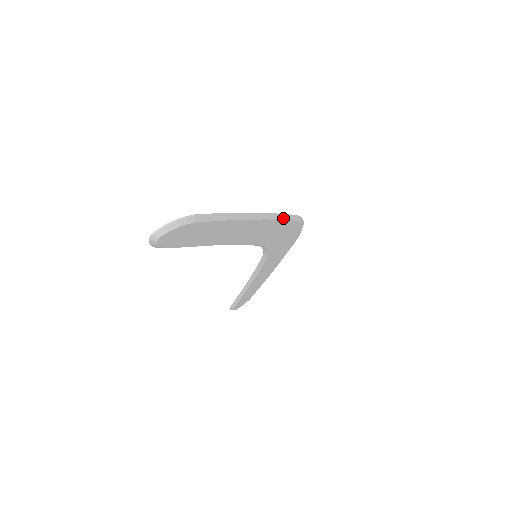
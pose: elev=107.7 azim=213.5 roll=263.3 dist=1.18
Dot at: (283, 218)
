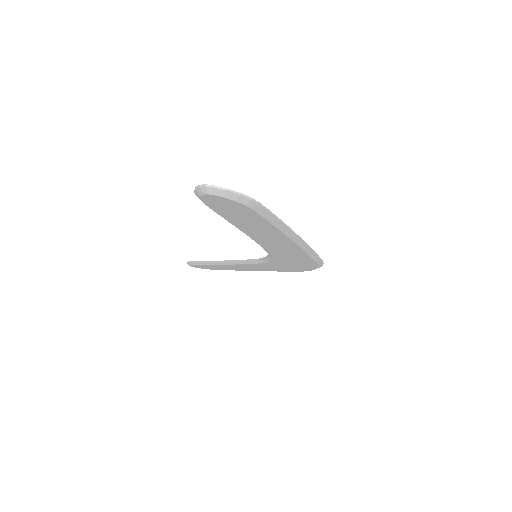
Dot at: (313, 256)
